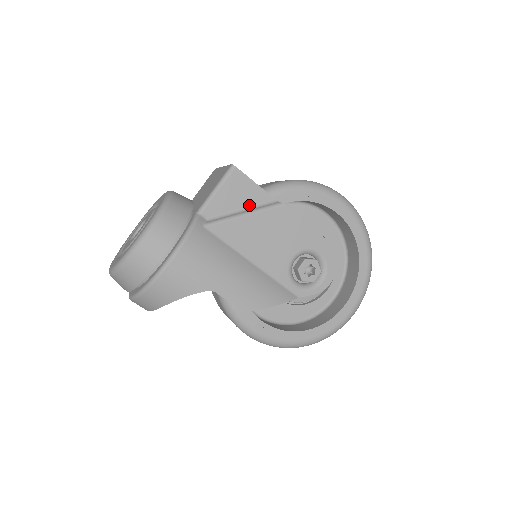
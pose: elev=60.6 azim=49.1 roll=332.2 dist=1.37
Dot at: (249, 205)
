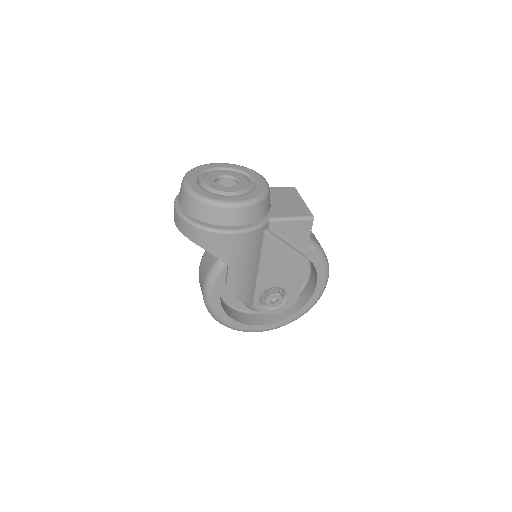
Dot at: (293, 242)
